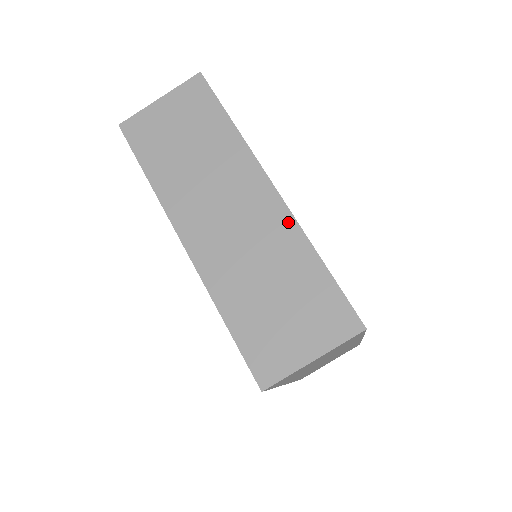
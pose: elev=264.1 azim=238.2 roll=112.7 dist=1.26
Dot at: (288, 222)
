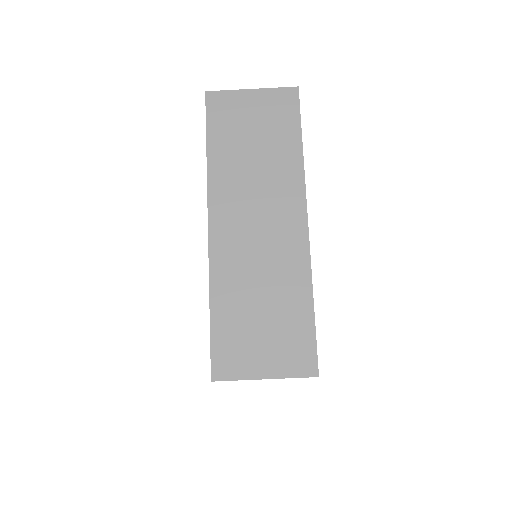
Dot at: (303, 257)
